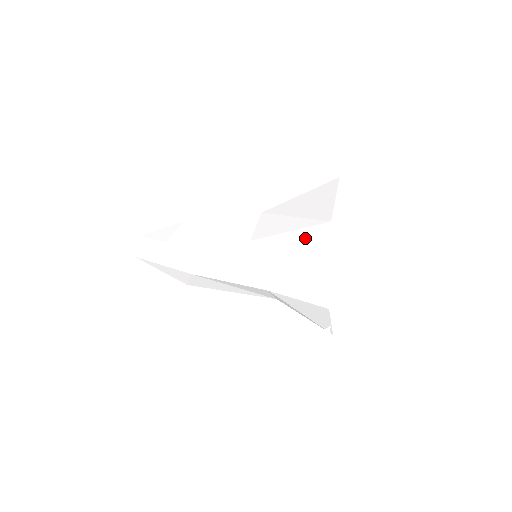
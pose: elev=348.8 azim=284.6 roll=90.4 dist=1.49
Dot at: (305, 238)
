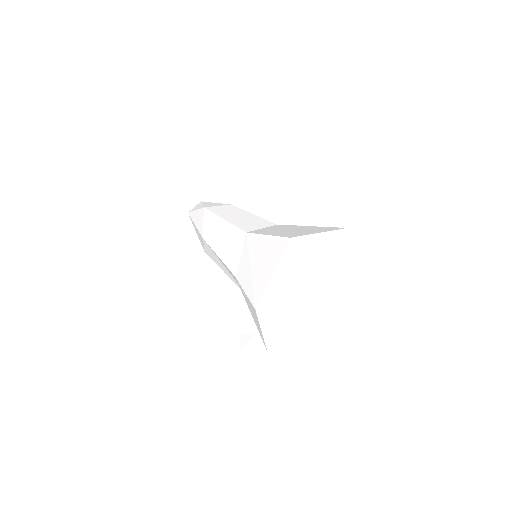
Dot at: (272, 244)
